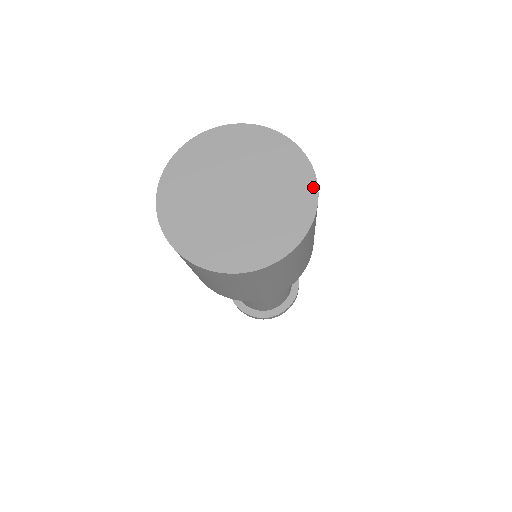
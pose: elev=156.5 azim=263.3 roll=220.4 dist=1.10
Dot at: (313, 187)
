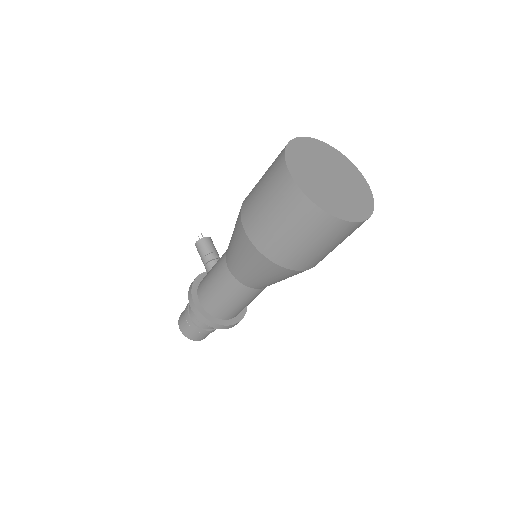
Dot at: (359, 173)
